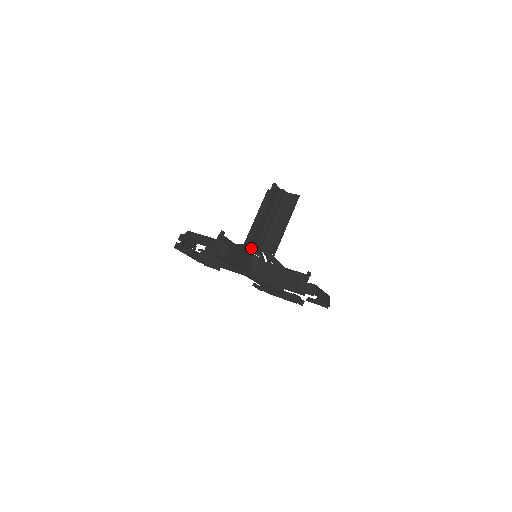
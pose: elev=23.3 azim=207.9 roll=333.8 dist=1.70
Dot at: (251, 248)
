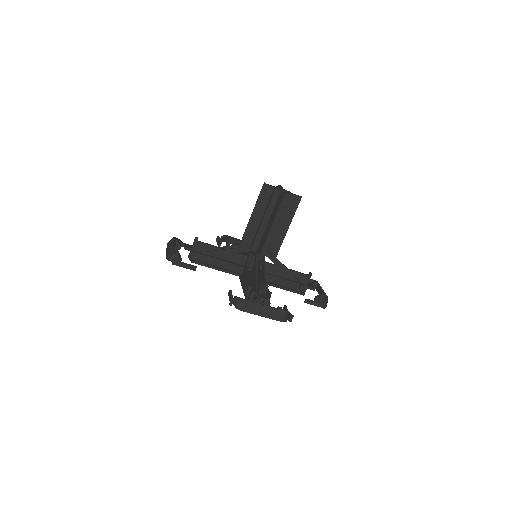
Dot at: (240, 250)
